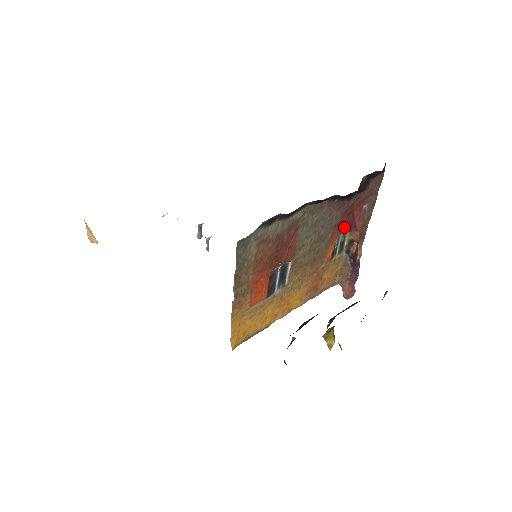
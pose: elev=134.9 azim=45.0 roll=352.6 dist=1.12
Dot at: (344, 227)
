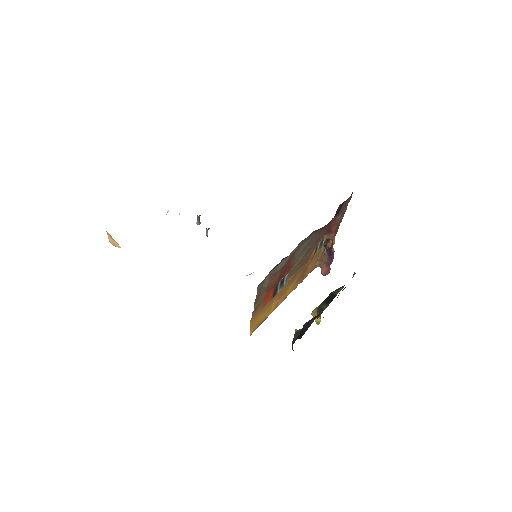
Dot at: (323, 235)
